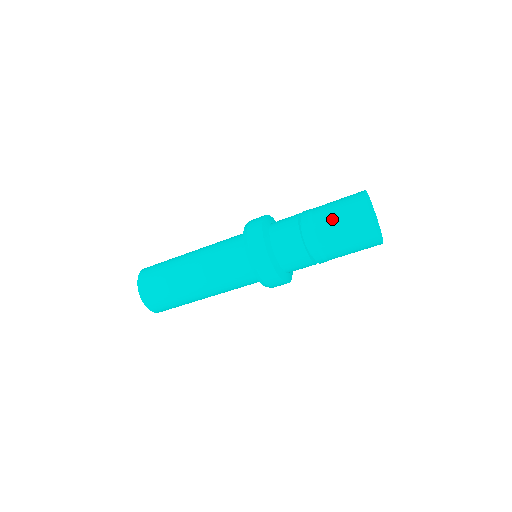
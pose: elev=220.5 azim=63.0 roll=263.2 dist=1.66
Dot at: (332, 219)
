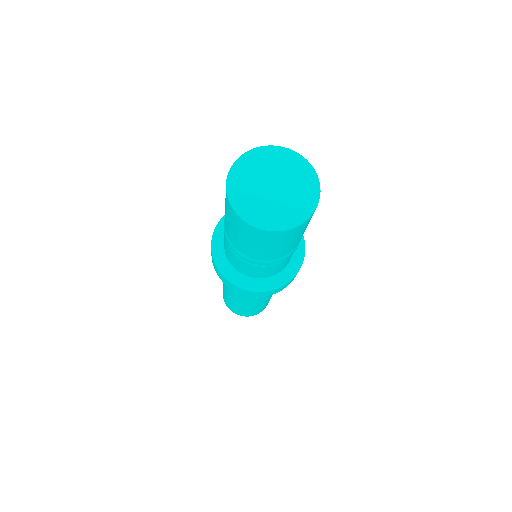
Dot at: (236, 238)
